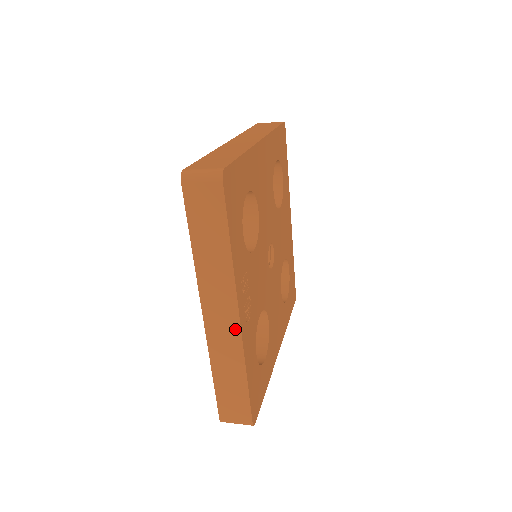
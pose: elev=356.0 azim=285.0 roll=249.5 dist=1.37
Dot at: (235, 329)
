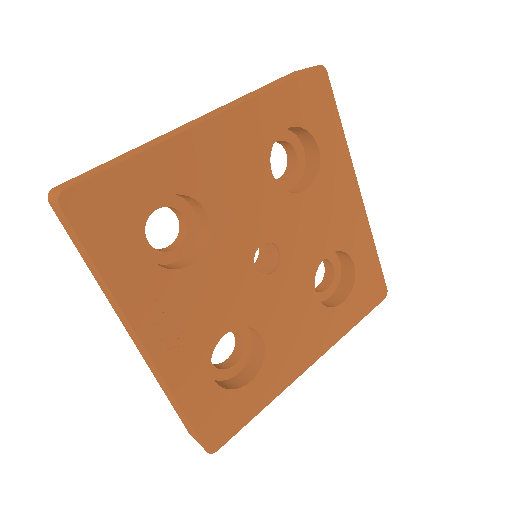
Dot at: (148, 357)
